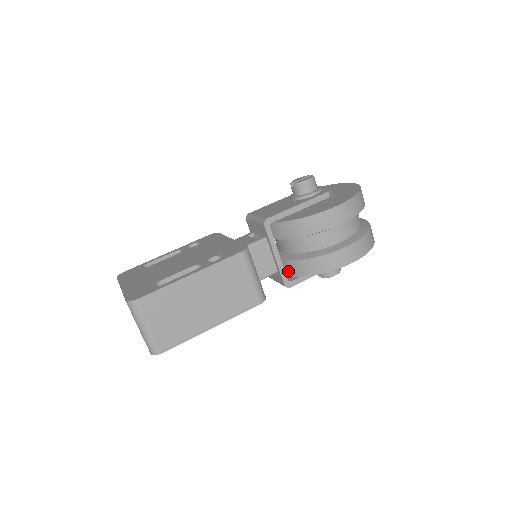
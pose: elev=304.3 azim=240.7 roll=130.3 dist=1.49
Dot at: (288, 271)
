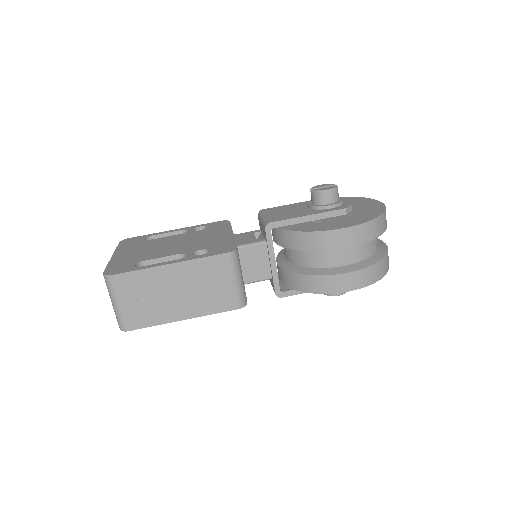
Dot at: (284, 280)
